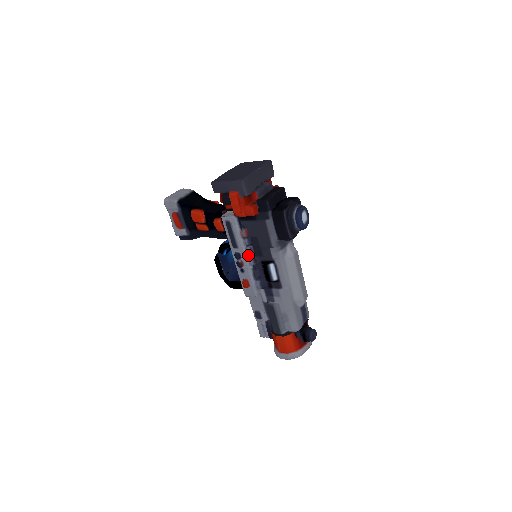
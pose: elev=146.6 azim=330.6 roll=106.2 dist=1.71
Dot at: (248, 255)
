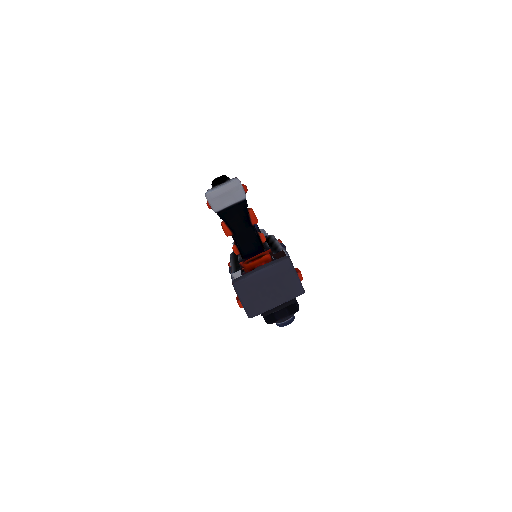
Dot at: occluded
